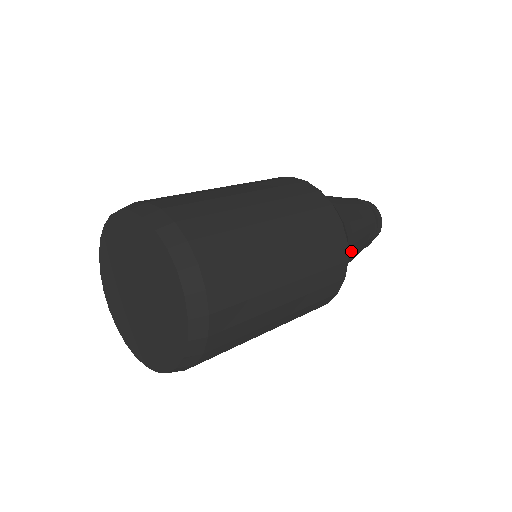
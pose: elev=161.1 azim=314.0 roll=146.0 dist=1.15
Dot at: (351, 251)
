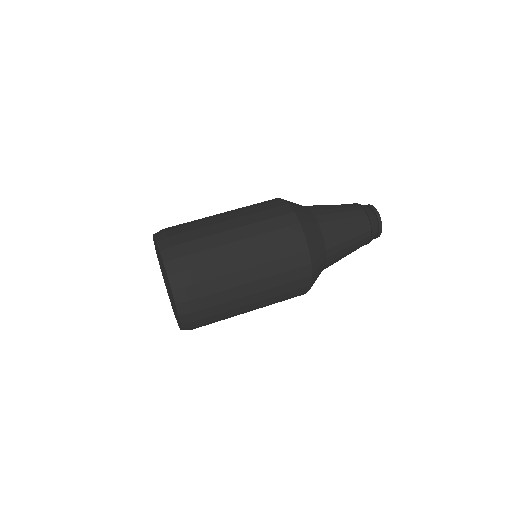
Dot at: occluded
